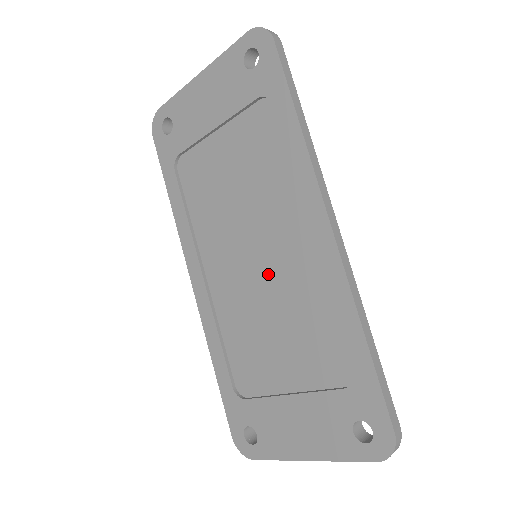
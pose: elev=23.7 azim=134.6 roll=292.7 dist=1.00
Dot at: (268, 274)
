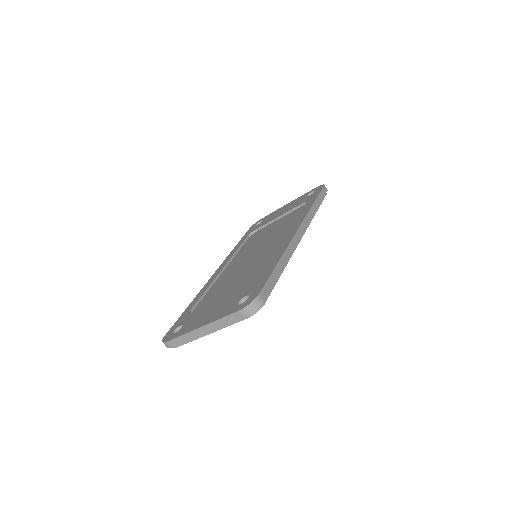
Dot at: (255, 258)
